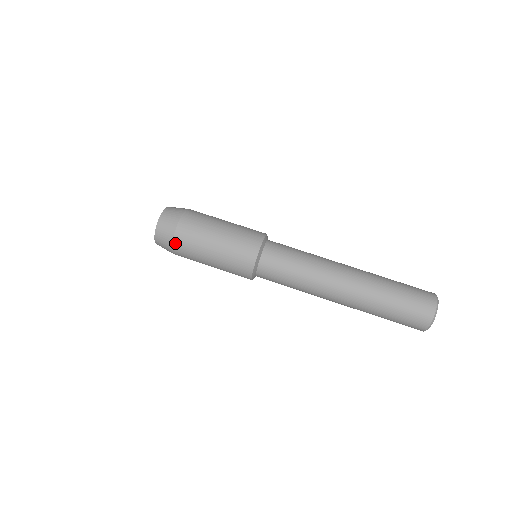
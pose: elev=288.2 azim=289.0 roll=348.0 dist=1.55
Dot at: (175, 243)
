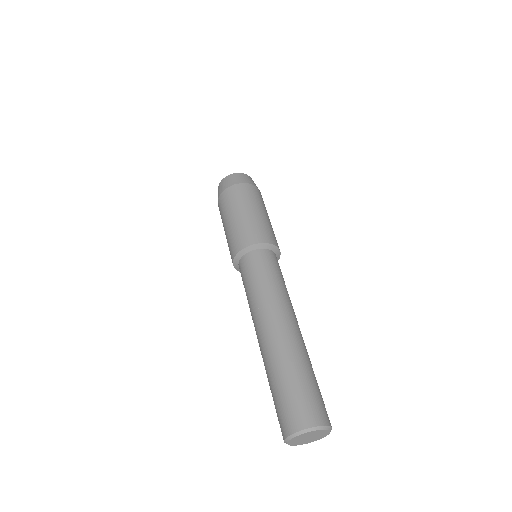
Dot at: (219, 199)
